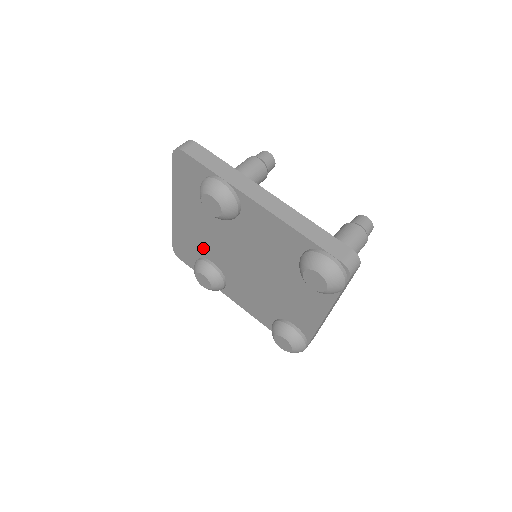
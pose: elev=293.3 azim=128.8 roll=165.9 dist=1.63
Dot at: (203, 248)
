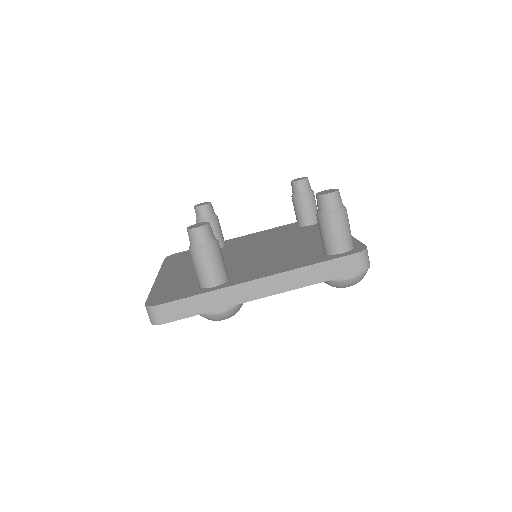
Dot at: occluded
